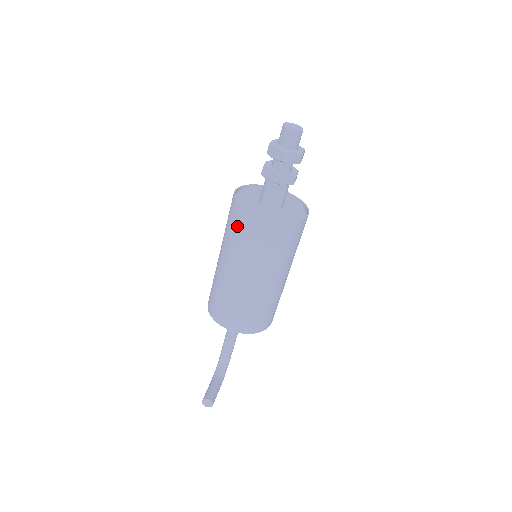
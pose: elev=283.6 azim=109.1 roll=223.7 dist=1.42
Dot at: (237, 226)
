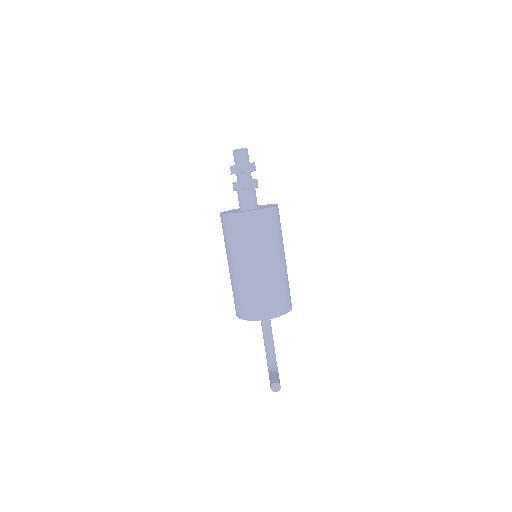
Dot at: (234, 230)
